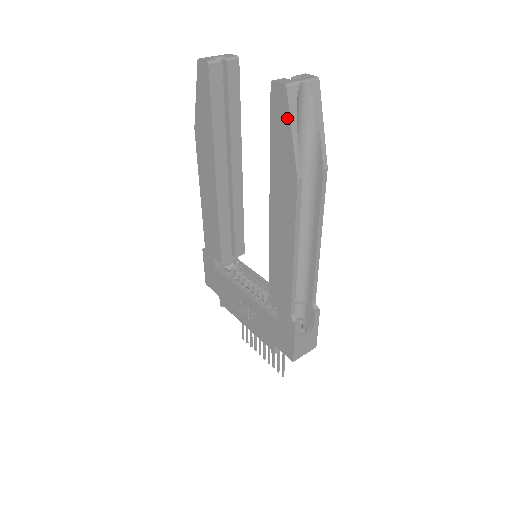
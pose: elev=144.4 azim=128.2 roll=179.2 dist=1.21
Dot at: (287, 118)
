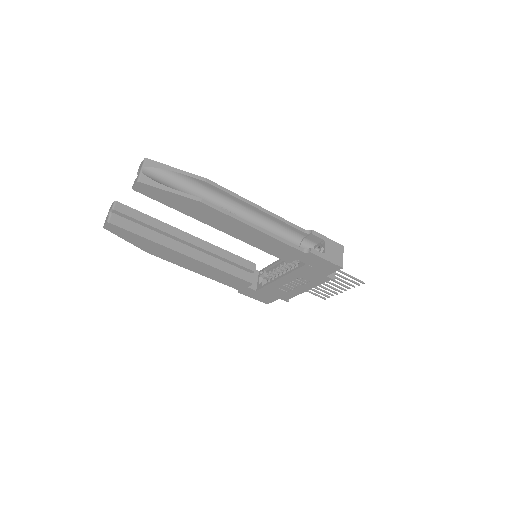
Dot at: (158, 190)
